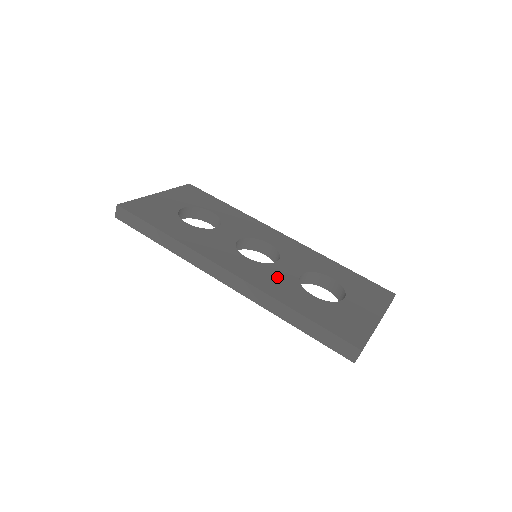
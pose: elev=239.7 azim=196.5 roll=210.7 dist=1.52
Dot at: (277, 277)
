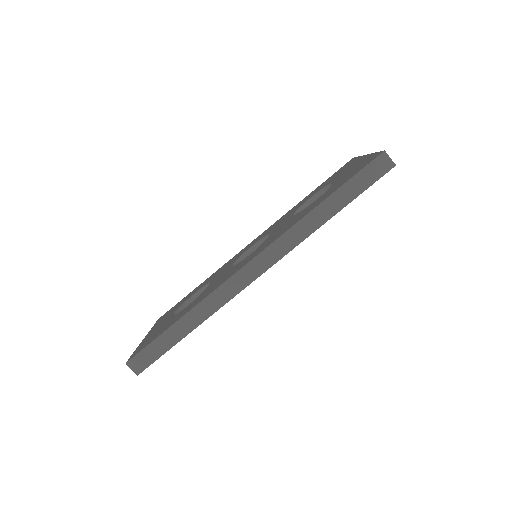
Dot at: (283, 228)
